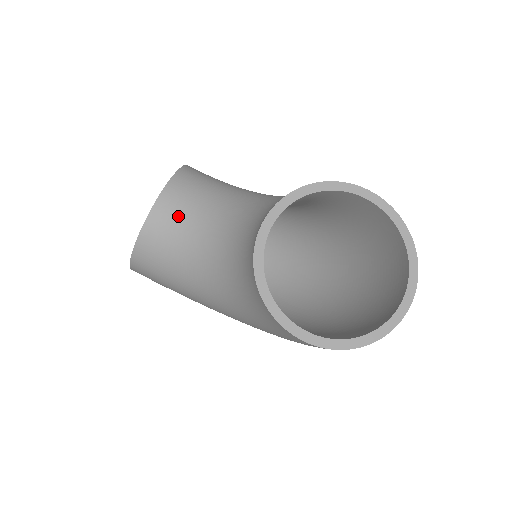
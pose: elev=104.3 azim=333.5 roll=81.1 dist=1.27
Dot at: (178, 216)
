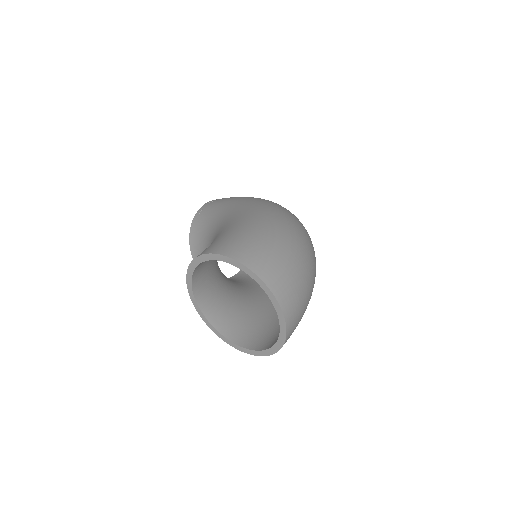
Dot at: occluded
